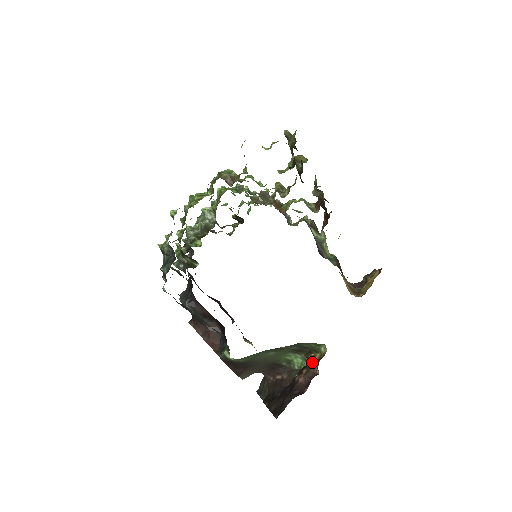
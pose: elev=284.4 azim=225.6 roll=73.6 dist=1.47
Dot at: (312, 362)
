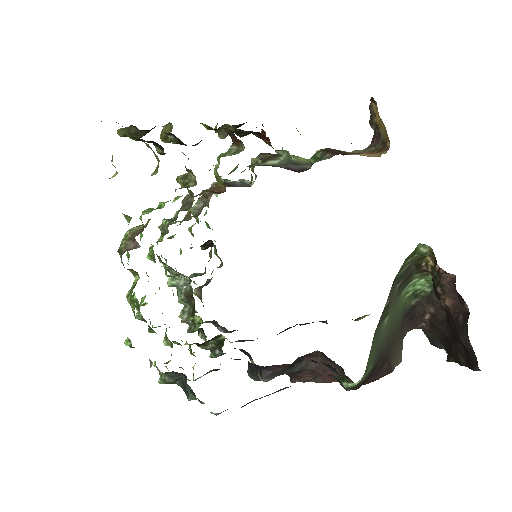
Dot at: (433, 272)
